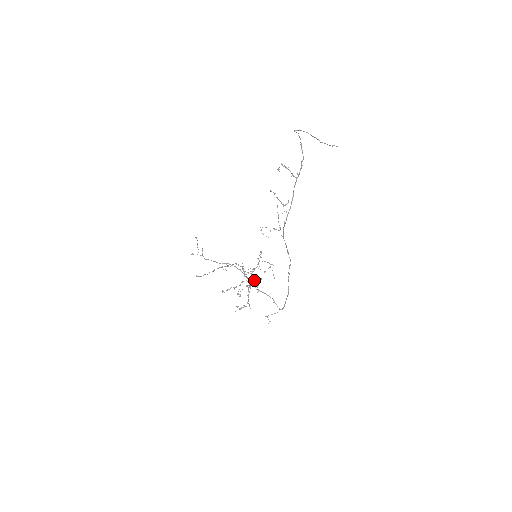
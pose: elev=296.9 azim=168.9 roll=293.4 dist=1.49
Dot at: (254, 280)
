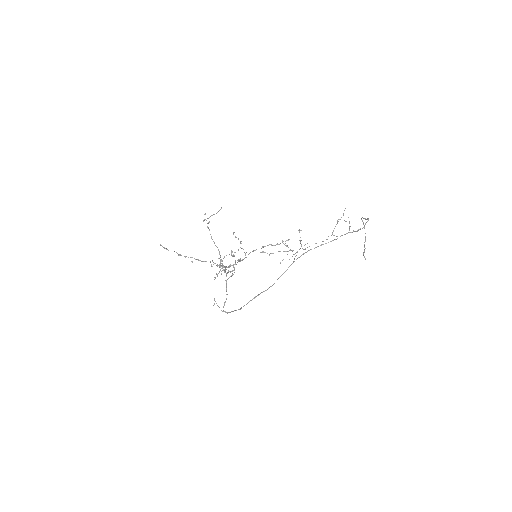
Dot at: (232, 271)
